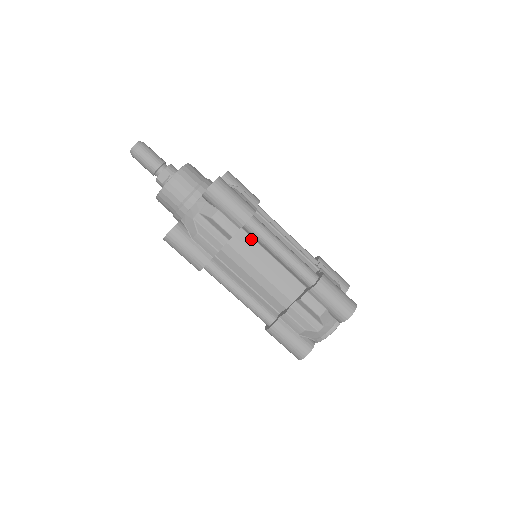
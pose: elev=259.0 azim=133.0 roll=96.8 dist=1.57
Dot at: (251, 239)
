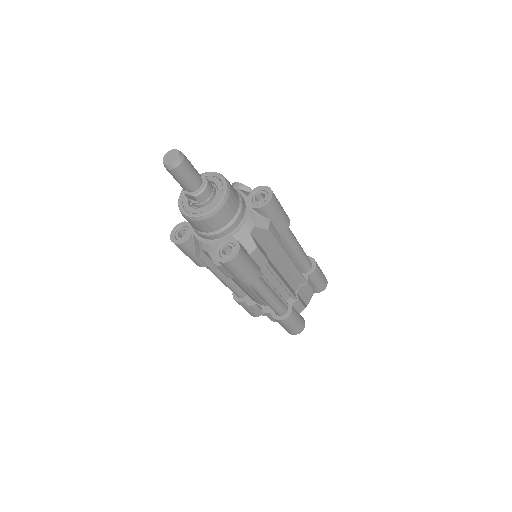
Dot at: occluded
